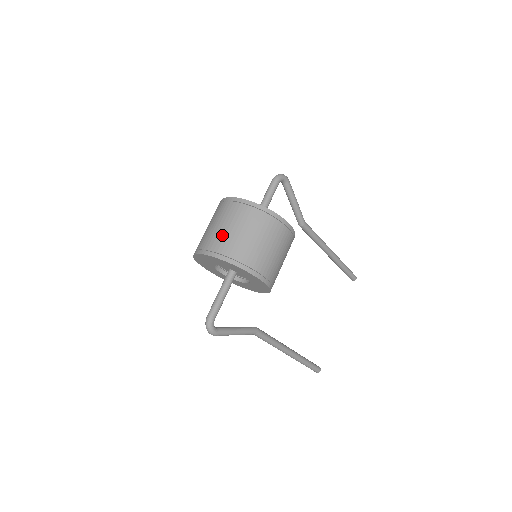
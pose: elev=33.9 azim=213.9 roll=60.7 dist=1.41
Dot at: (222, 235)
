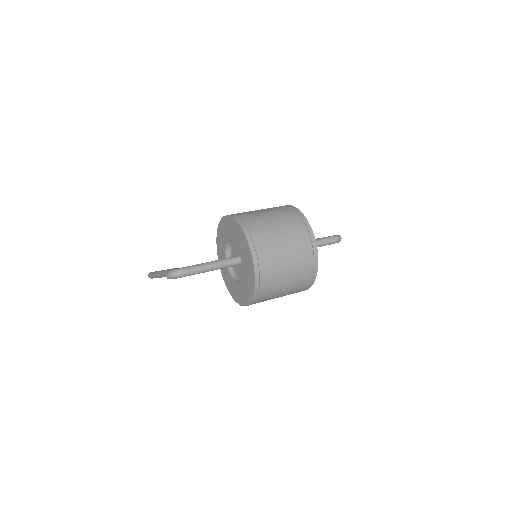
Dot at: (278, 264)
